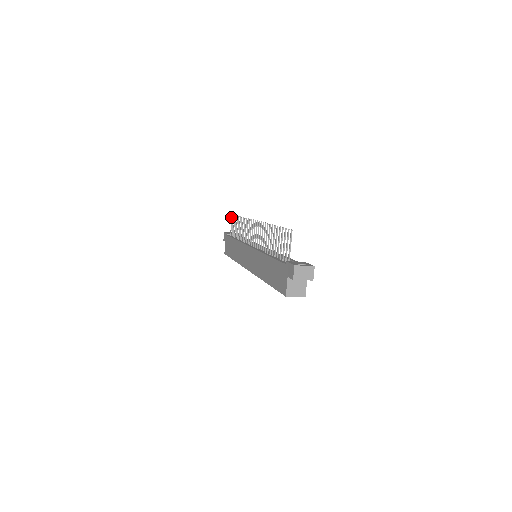
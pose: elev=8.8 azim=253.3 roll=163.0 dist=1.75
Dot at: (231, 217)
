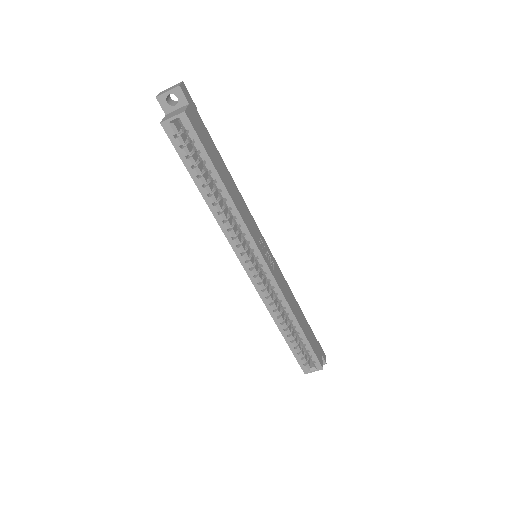
Dot at: occluded
